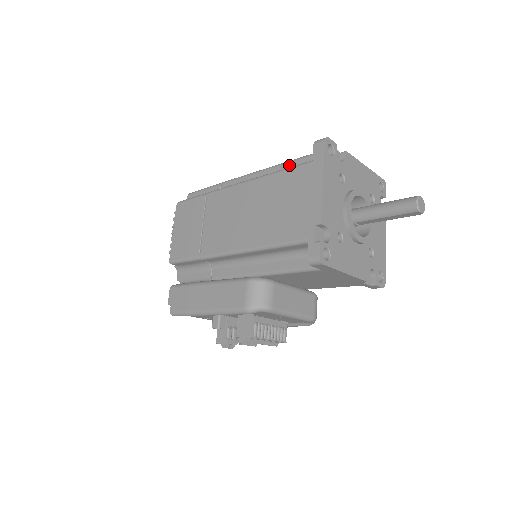
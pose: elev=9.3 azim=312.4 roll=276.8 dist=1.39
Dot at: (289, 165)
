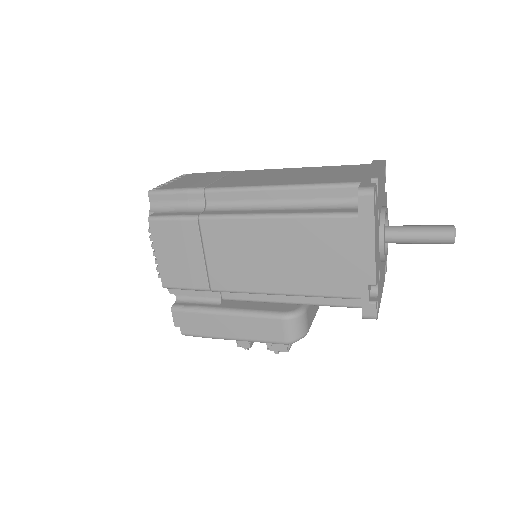
Dot at: (309, 192)
